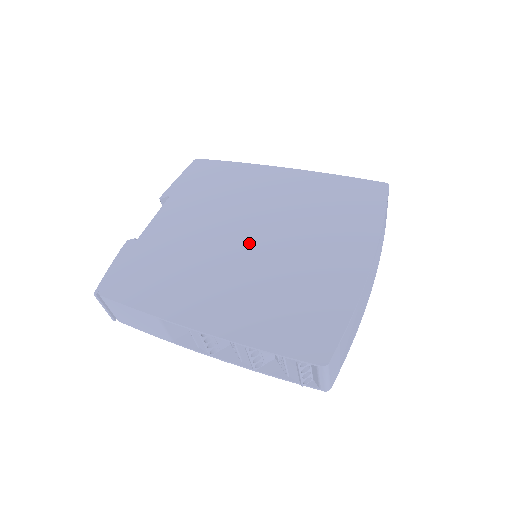
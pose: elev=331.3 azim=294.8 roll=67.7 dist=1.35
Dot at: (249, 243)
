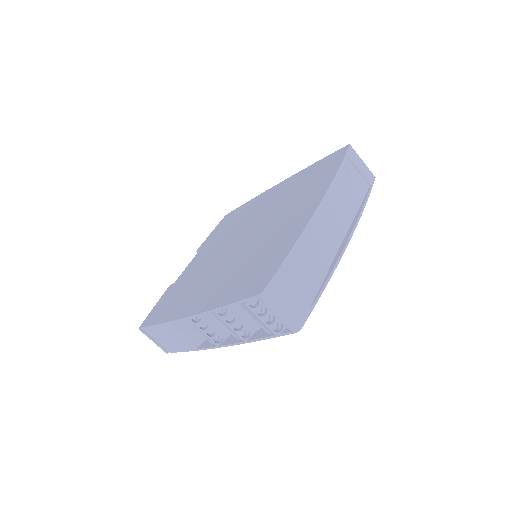
Dot at: (239, 244)
